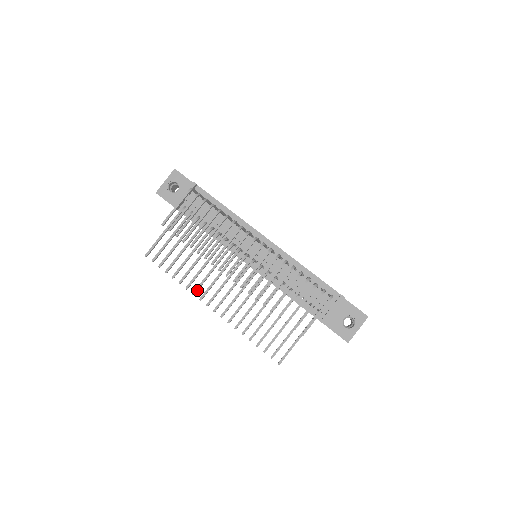
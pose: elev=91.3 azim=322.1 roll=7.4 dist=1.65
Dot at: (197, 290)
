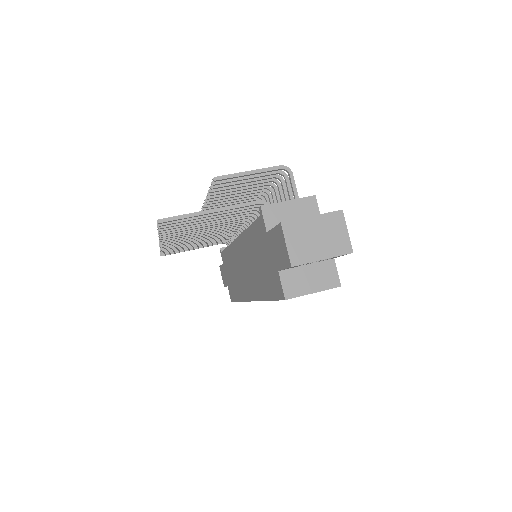
Dot at: occluded
